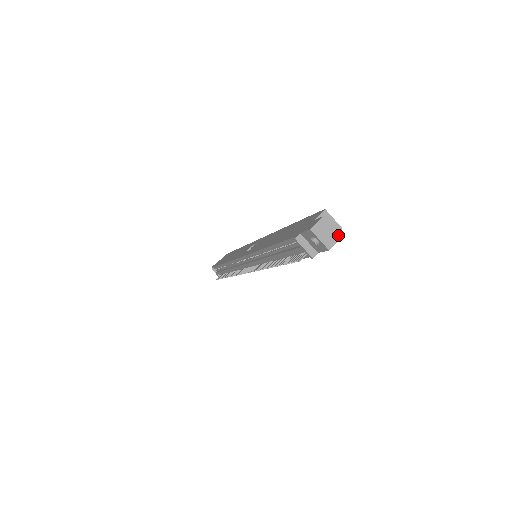
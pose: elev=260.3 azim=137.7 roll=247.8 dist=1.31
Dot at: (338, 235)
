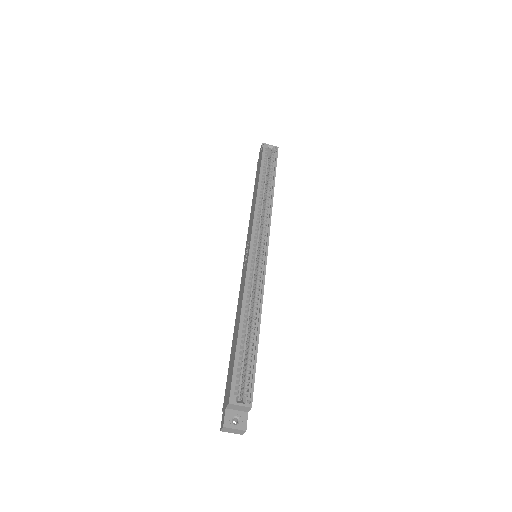
Dot at: (243, 431)
